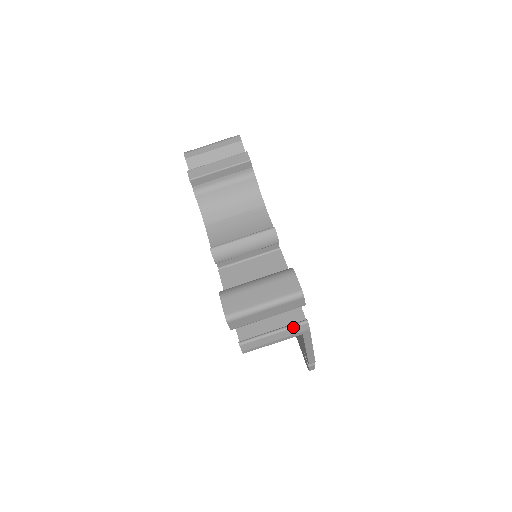
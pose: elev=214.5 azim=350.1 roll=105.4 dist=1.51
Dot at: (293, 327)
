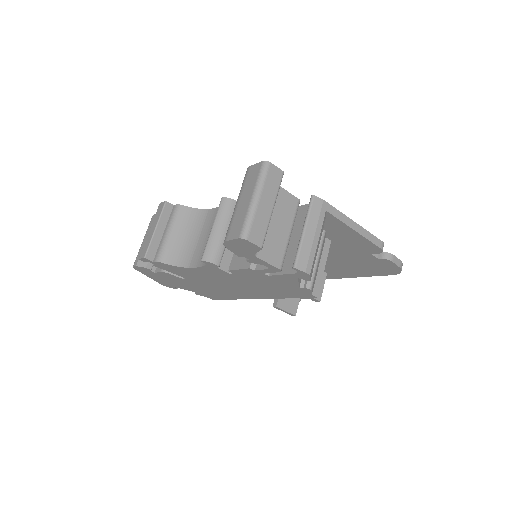
Dot at: (310, 210)
